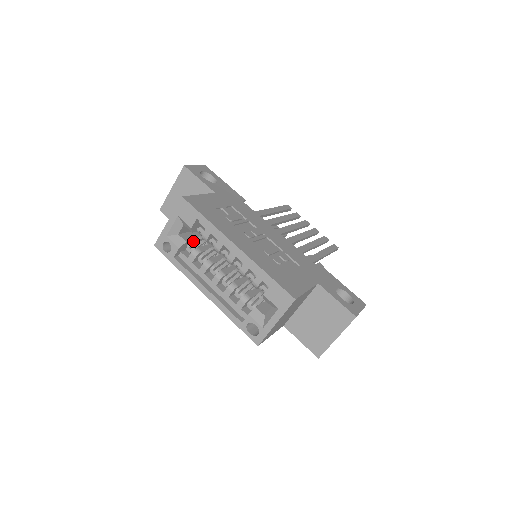
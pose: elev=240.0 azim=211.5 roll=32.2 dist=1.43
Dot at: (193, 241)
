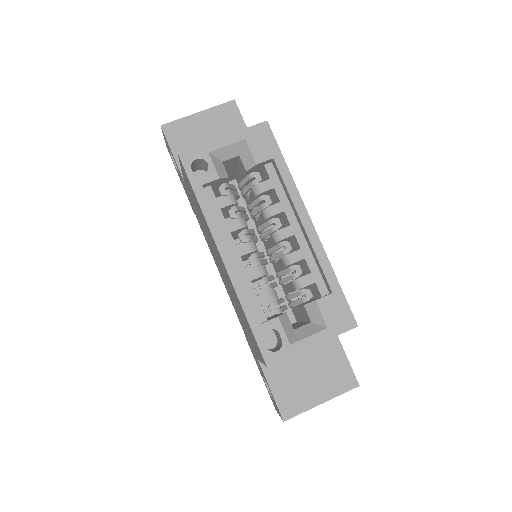
Dot at: (230, 184)
